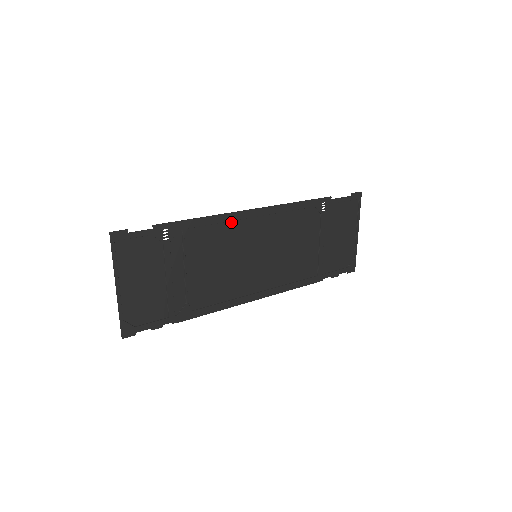
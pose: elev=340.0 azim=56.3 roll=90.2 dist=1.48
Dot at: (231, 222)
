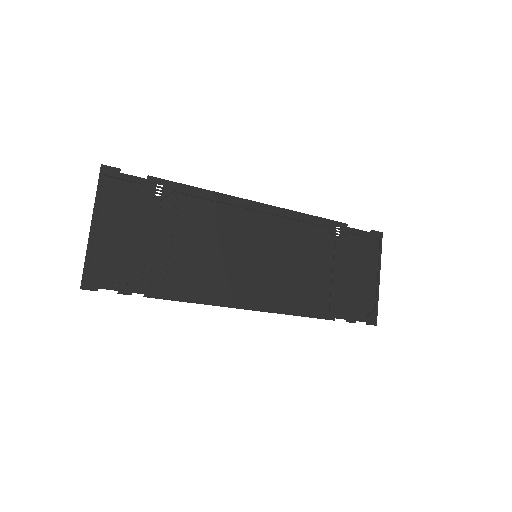
Dot at: (232, 207)
